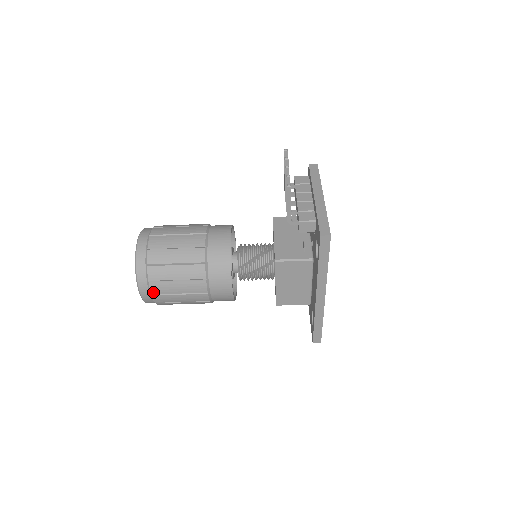
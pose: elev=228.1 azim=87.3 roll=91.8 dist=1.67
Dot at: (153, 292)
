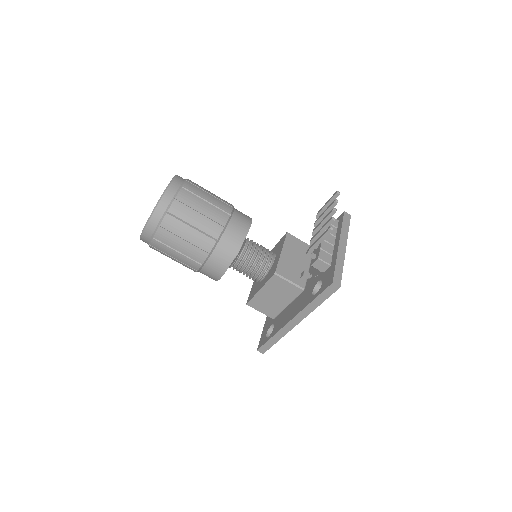
Dot at: (156, 237)
